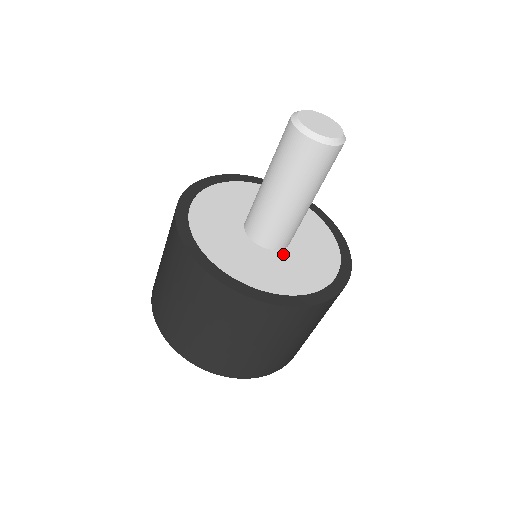
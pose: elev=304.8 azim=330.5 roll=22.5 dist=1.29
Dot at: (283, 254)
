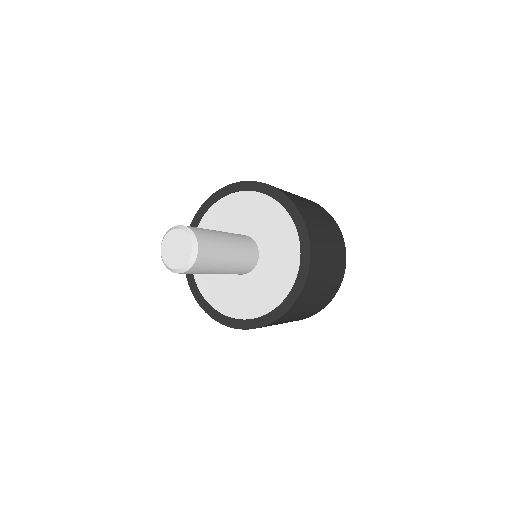
Dot at: (231, 276)
